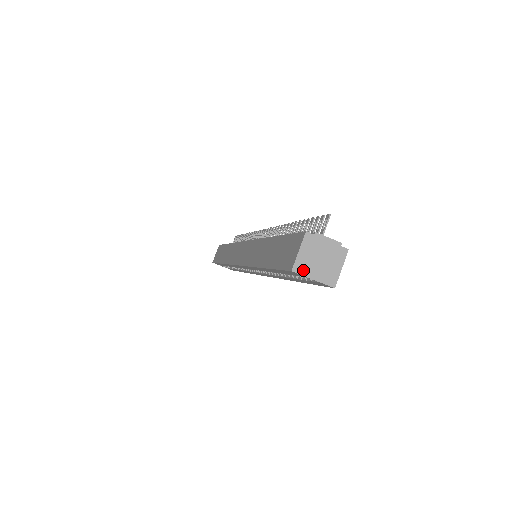
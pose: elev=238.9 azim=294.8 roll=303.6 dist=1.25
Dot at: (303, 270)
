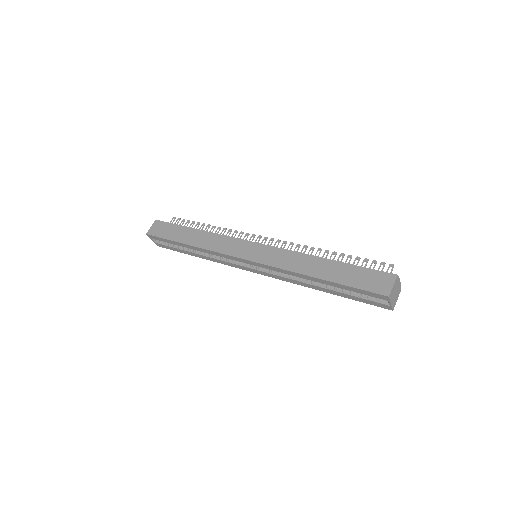
Dot at: (391, 297)
